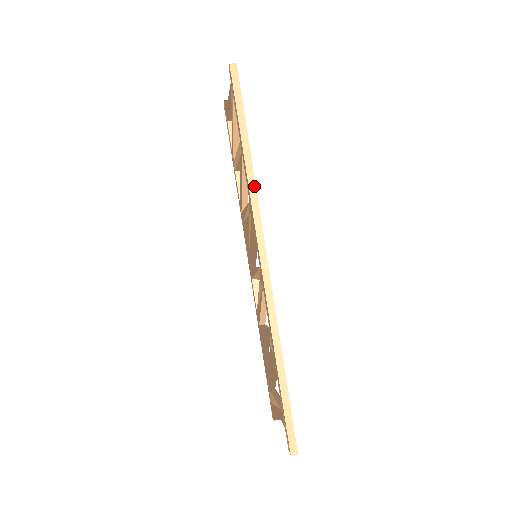
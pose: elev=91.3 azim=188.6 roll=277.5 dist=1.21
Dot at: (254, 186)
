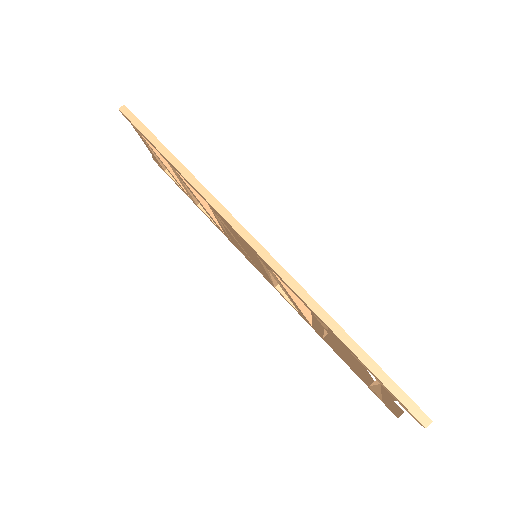
Dot at: (201, 186)
